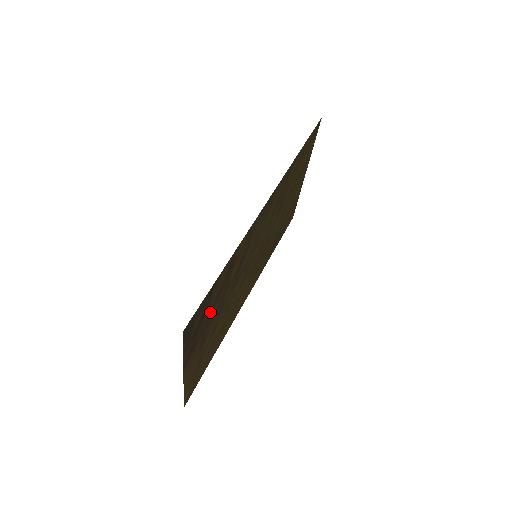
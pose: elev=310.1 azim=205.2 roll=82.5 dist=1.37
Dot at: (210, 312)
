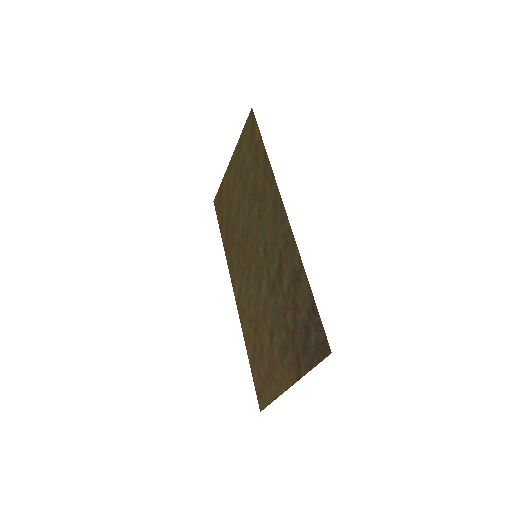
Dot at: (295, 325)
